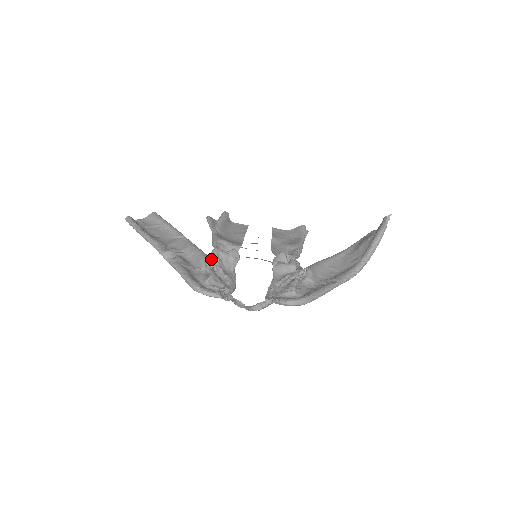
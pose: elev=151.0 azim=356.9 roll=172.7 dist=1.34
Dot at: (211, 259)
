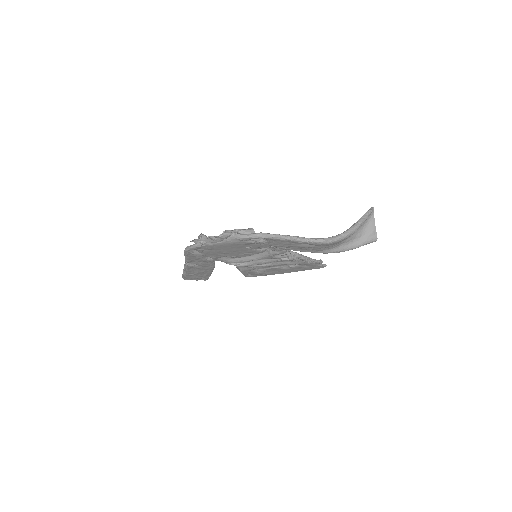
Dot at: occluded
